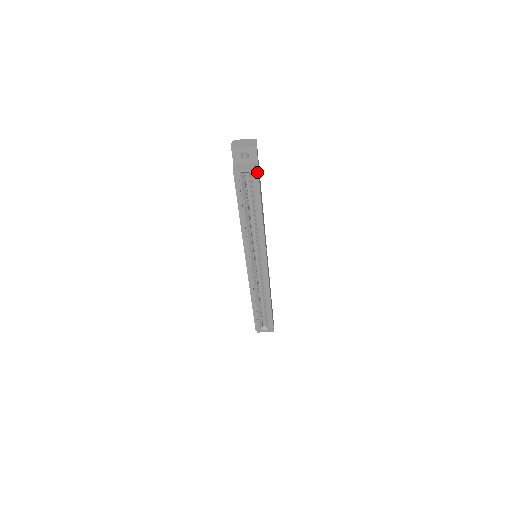
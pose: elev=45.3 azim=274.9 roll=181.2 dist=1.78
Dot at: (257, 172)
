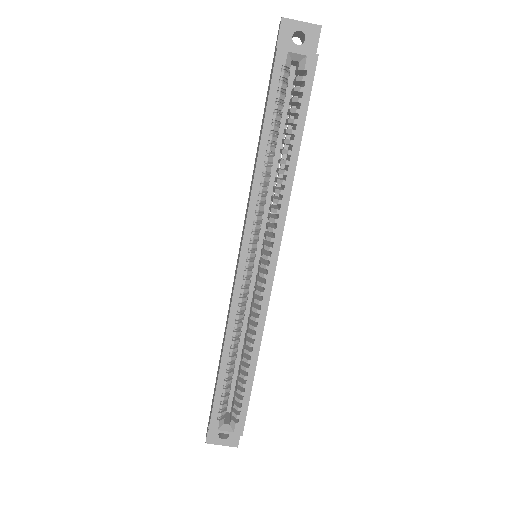
Dot at: (315, 60)
